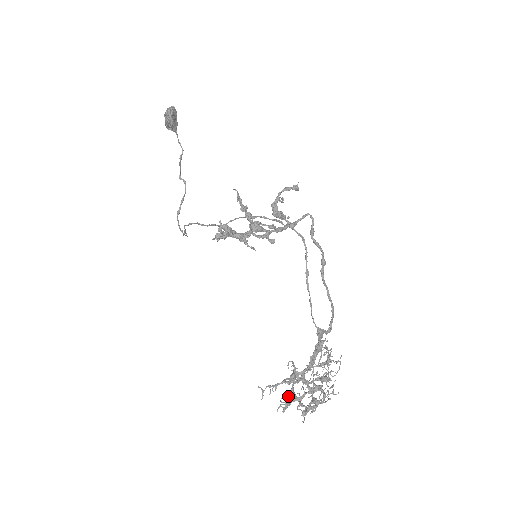
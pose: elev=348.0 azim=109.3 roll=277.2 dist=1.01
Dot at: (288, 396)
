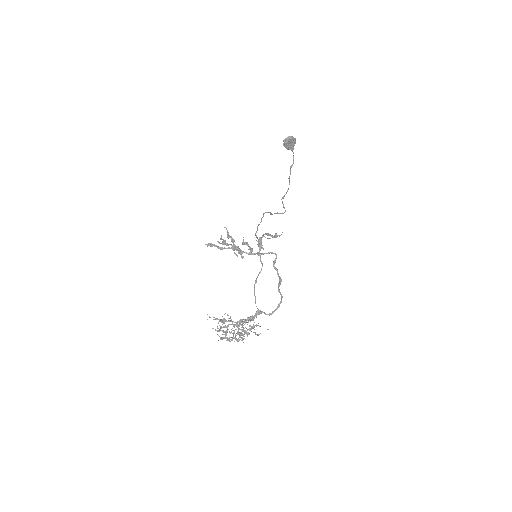
Dot at: (222, 327)
